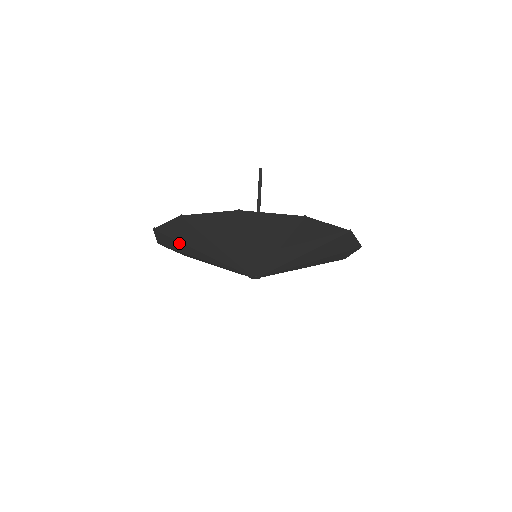
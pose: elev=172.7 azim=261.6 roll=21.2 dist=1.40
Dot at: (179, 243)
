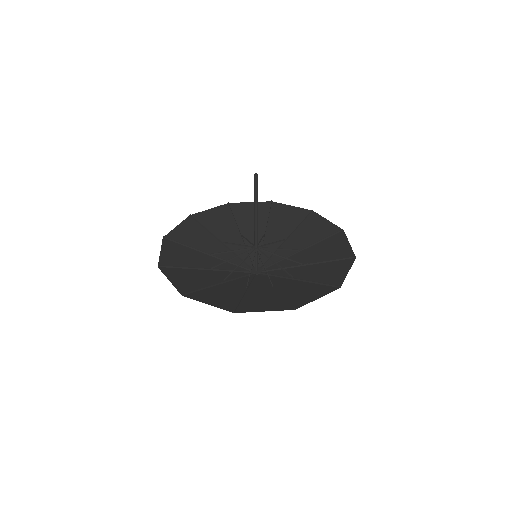
Dot at: (189, 243)
